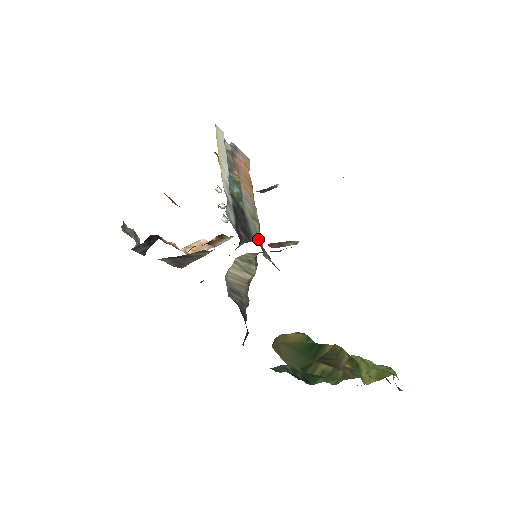
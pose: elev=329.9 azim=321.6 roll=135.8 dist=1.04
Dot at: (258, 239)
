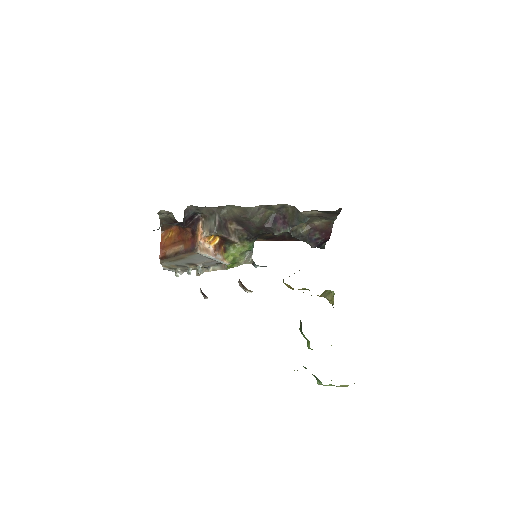
Dot at: (249, 259)
